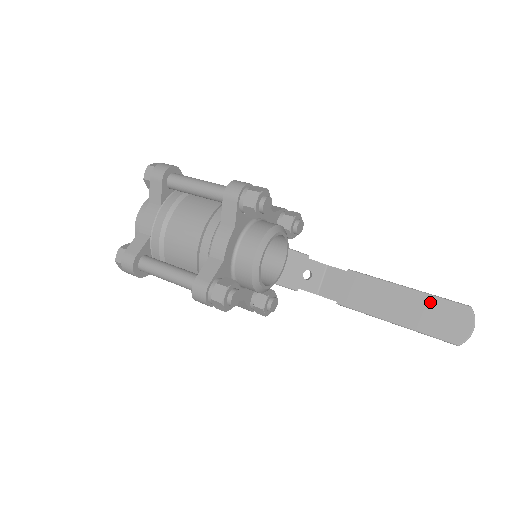
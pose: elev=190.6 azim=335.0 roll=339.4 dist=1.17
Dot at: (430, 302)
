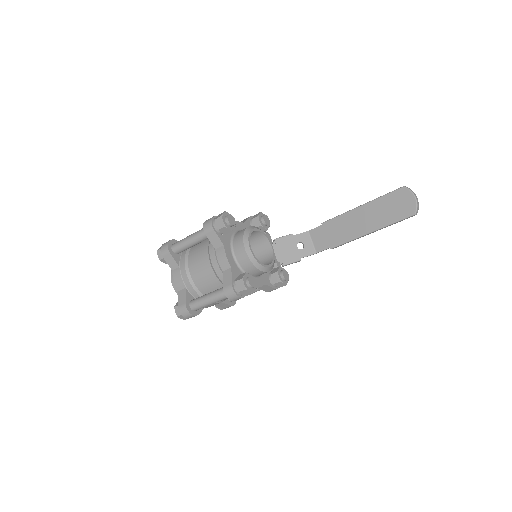
Dot at: (380, 203)
